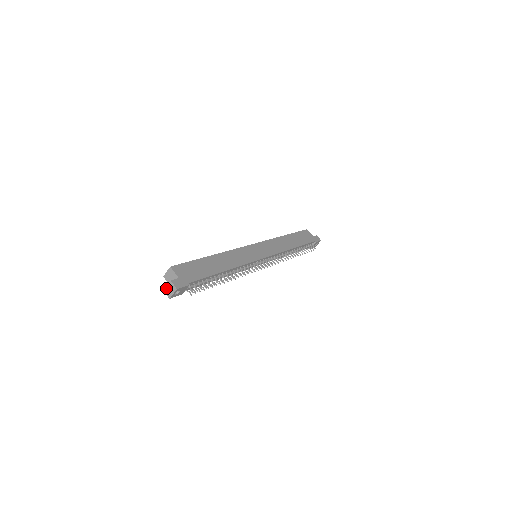
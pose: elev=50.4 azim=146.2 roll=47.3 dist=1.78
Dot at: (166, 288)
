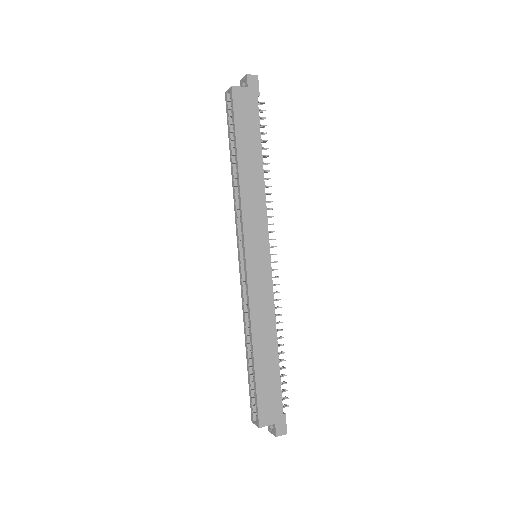
Dot at: (272, 433)
